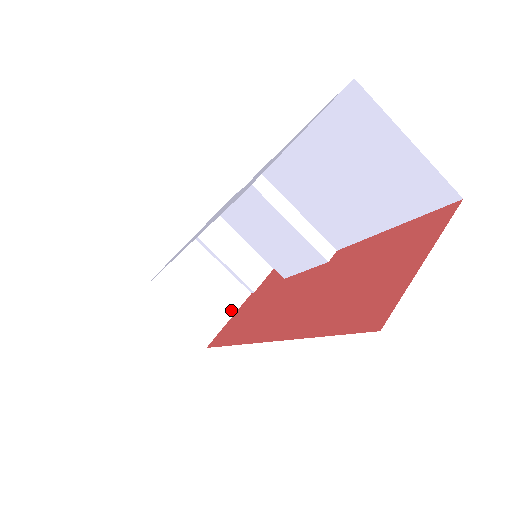
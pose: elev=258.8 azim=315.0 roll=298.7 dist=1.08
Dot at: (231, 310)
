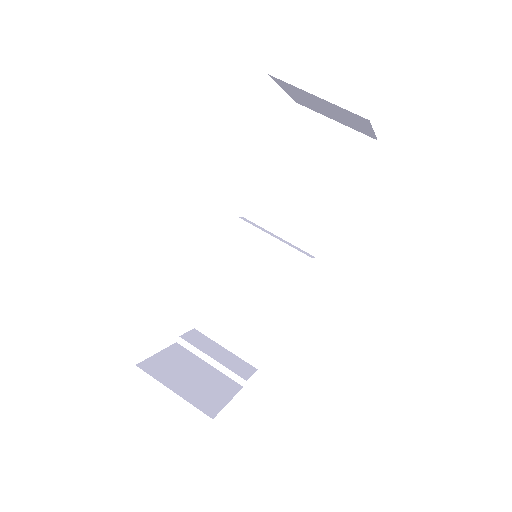
Dot at: (228, 395)
